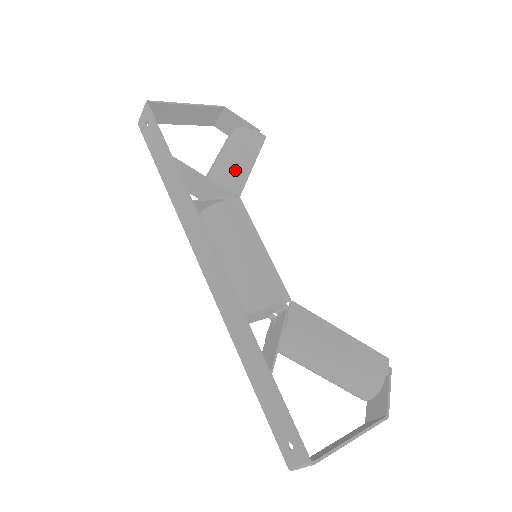
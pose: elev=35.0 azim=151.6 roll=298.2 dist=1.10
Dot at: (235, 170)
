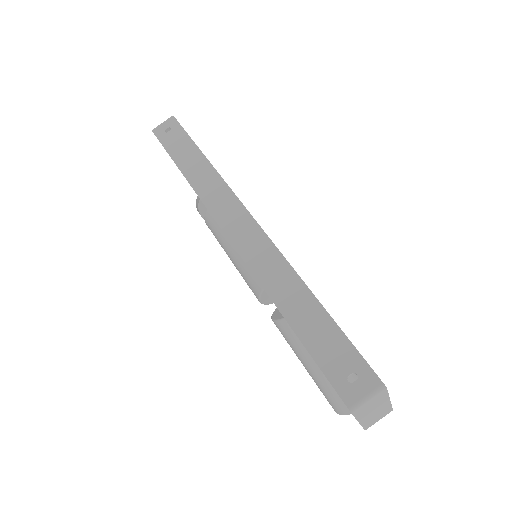
Dot at: occluded
